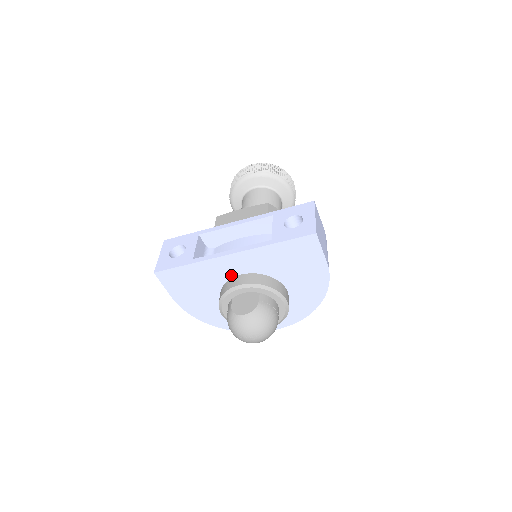
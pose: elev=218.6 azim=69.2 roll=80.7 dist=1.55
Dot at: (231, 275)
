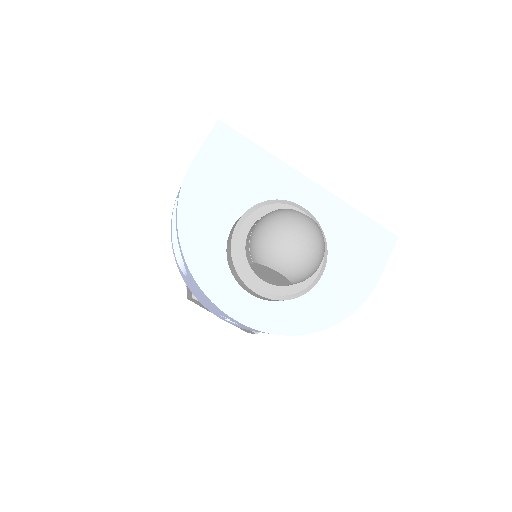
Dot at: occluded
